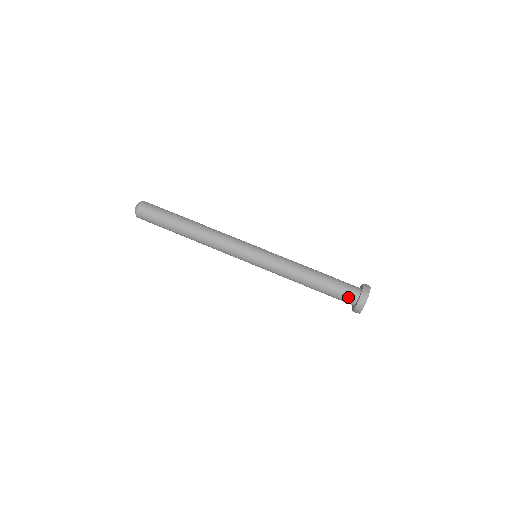
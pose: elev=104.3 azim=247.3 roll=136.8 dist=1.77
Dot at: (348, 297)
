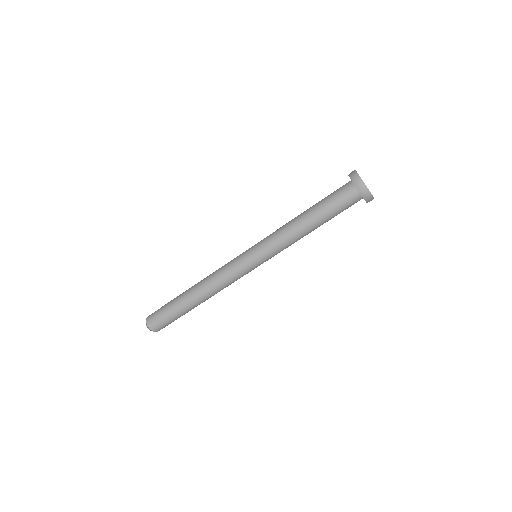
Dot at: occluded
